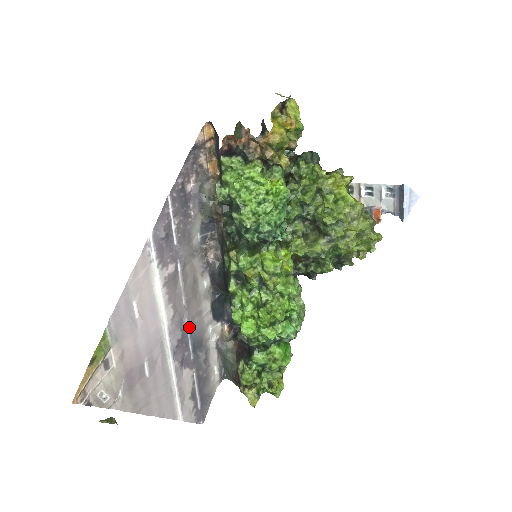
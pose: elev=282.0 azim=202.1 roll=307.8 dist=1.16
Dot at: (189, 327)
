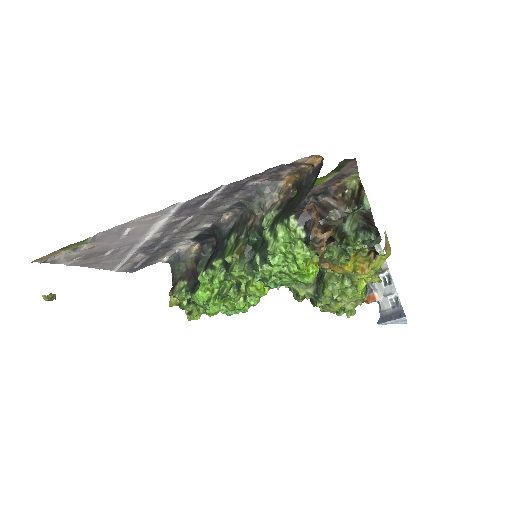
Dot at: (165, 241)
